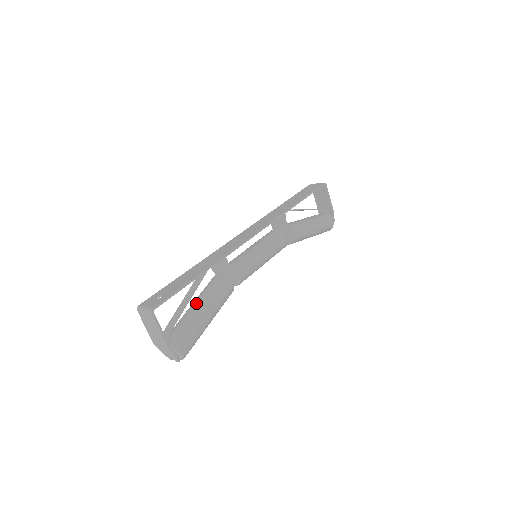
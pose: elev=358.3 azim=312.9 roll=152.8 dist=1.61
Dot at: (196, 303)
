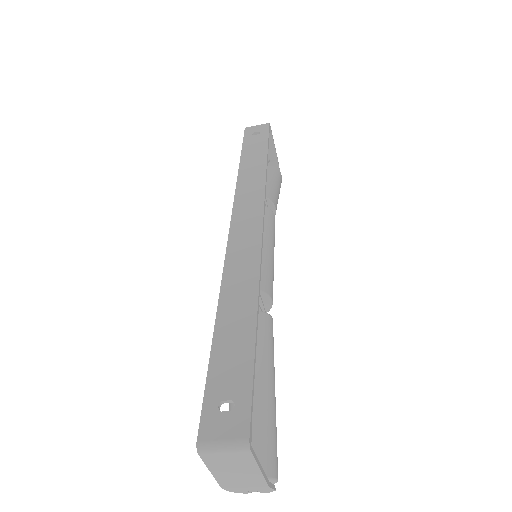
Dot at: occluded
